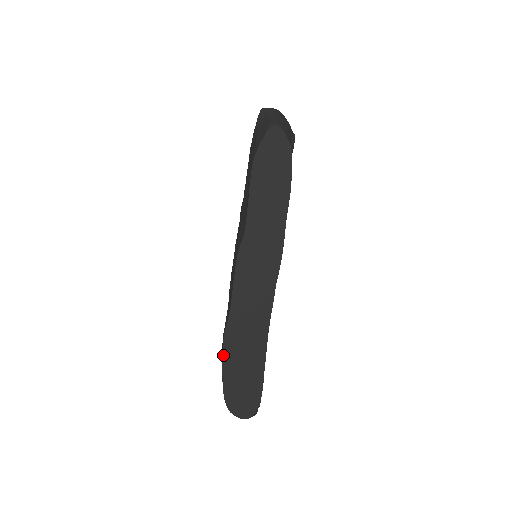
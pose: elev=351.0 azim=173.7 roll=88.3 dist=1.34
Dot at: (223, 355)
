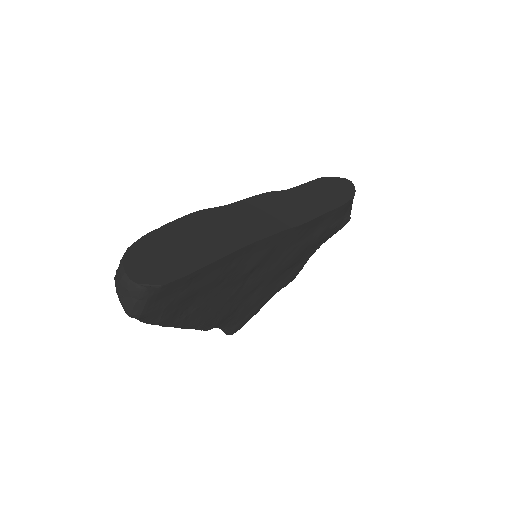
Dot at: (181, 218)
